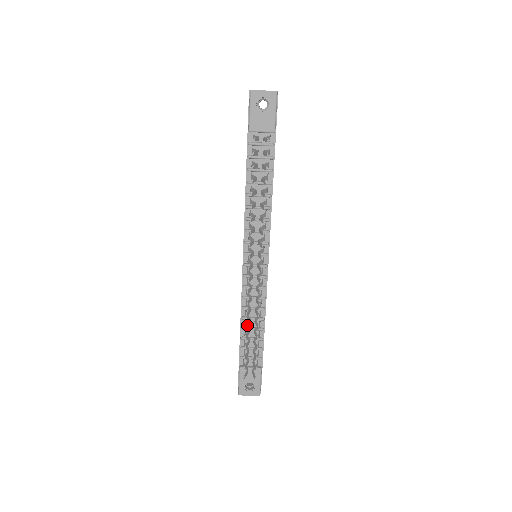
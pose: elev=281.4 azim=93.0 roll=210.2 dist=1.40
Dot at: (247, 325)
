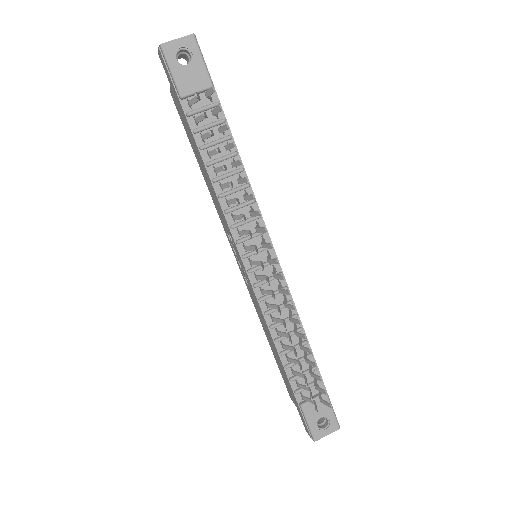
Dot at: (291, 342)
